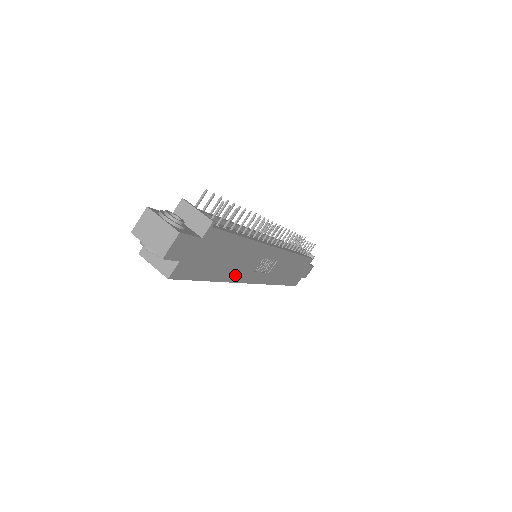
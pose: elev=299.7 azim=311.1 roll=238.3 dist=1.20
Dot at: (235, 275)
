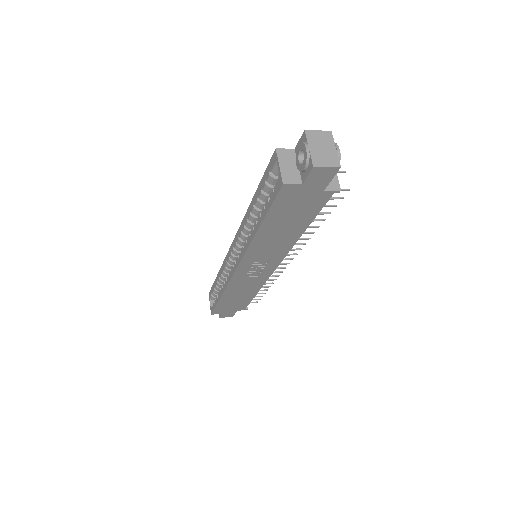
Dot at: (257, 246)
